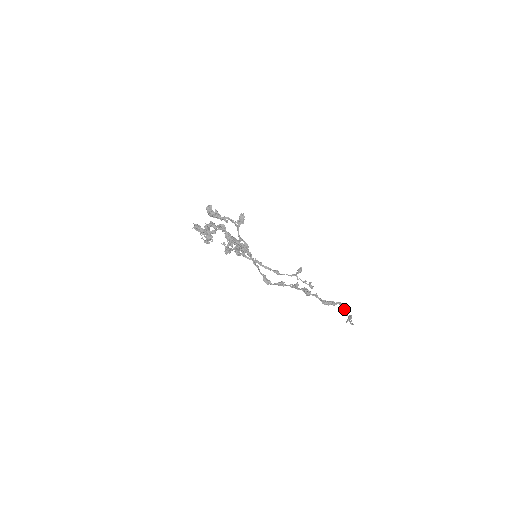
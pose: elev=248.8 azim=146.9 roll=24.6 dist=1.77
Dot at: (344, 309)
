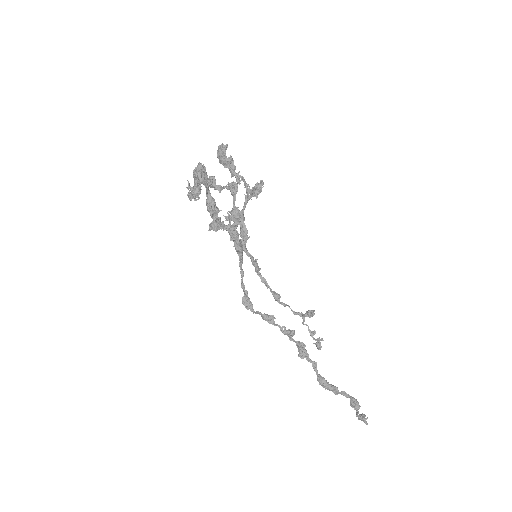
Dot at: (352, 406)
